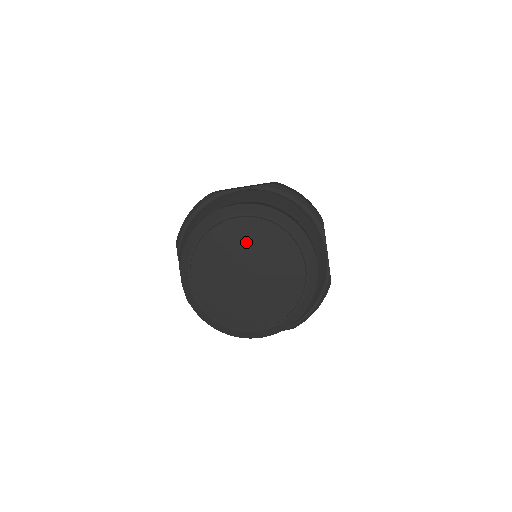
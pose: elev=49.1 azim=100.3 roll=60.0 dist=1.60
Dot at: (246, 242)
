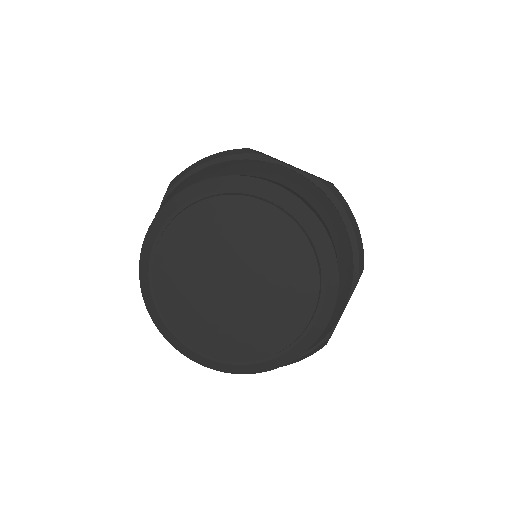
Dot at: (257, 240)
